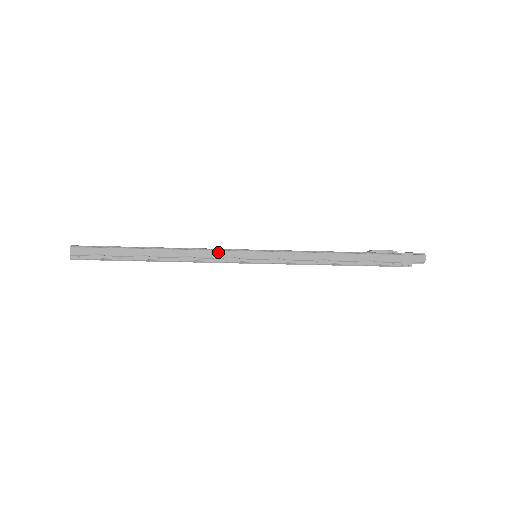
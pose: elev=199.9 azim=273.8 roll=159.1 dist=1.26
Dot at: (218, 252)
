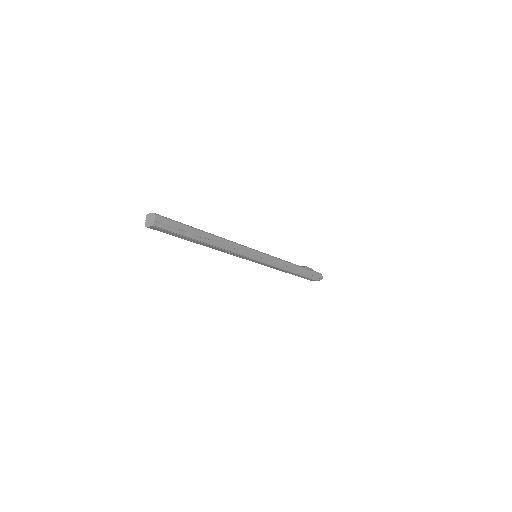
Dot at: (243, 247)
